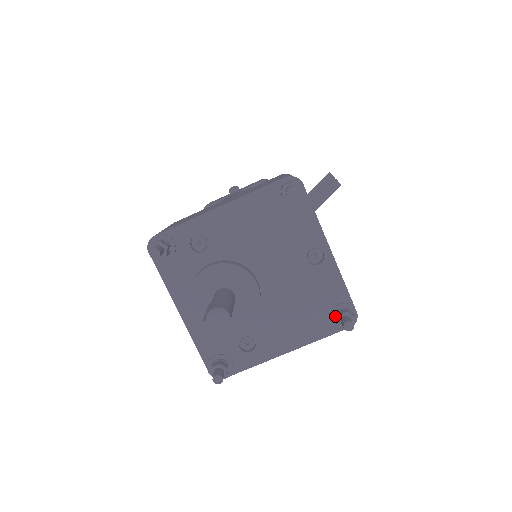
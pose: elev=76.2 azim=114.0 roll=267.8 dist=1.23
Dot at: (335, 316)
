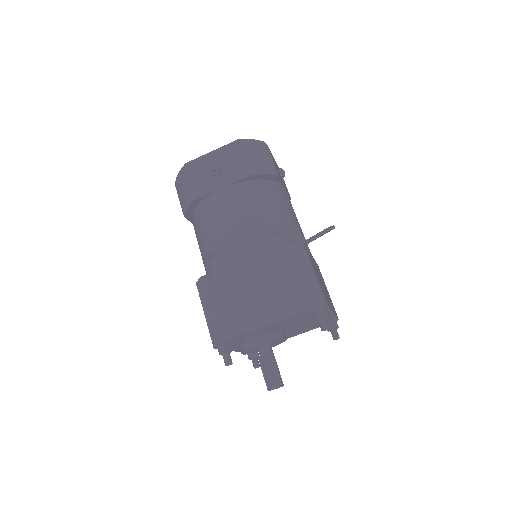
Dot at: occluded
